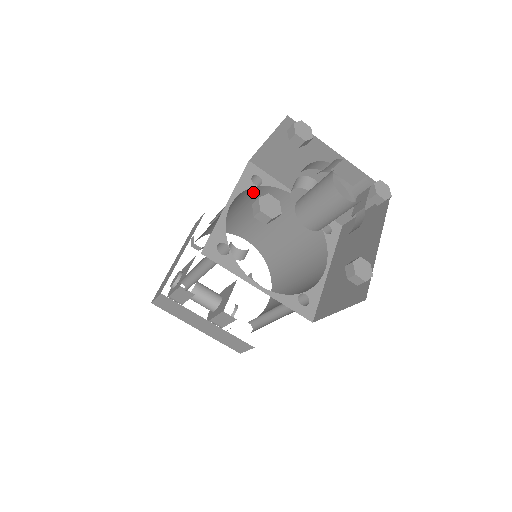
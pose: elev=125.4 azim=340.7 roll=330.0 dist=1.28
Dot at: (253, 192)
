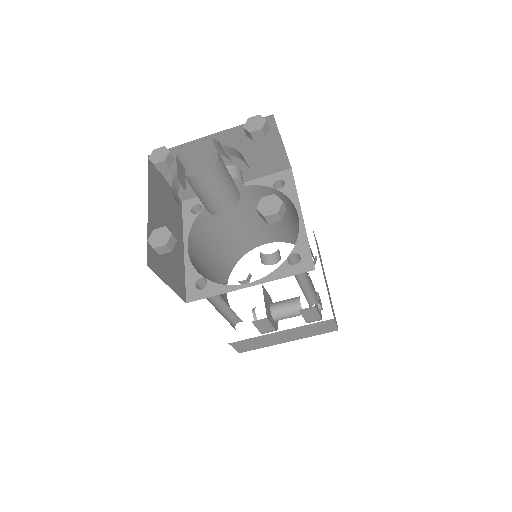
Dot at: (206, 218)
